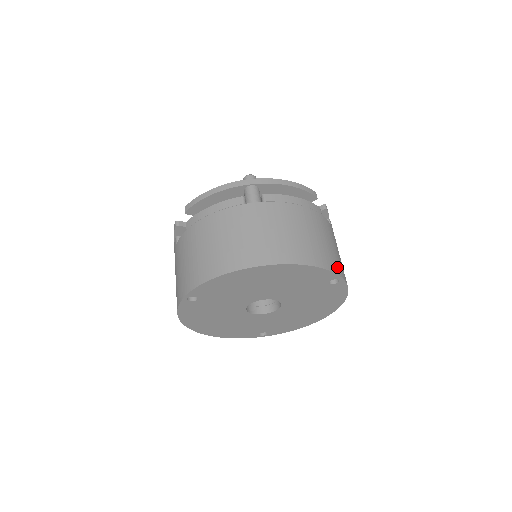
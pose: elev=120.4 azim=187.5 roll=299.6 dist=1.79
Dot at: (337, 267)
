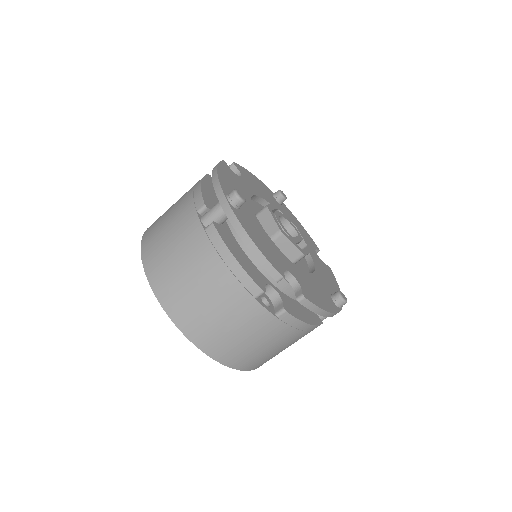
Dot at: (206, 342)
